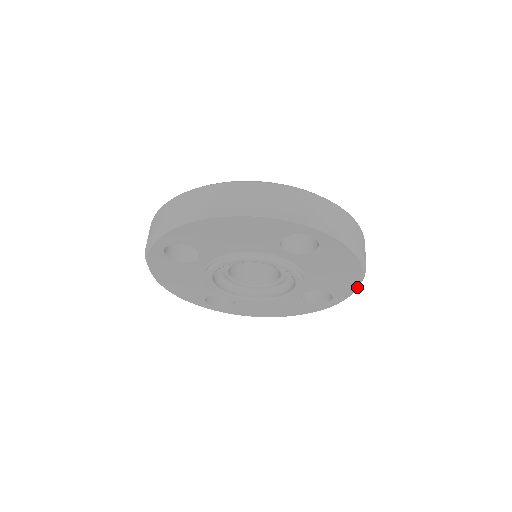
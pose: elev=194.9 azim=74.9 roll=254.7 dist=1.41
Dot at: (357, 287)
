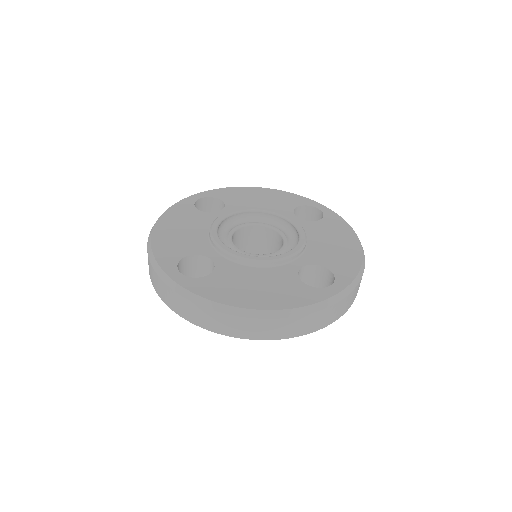
Dot at: (360, 266)
